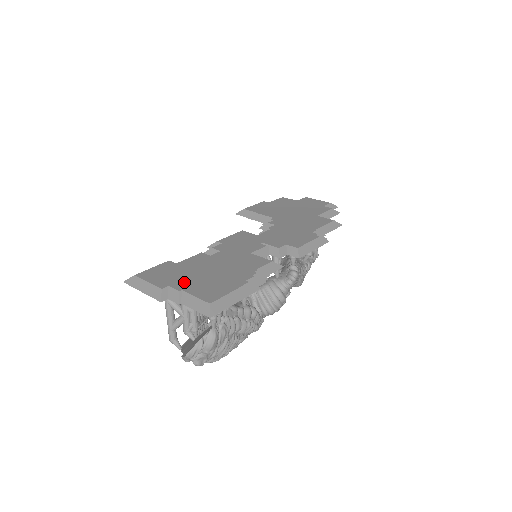
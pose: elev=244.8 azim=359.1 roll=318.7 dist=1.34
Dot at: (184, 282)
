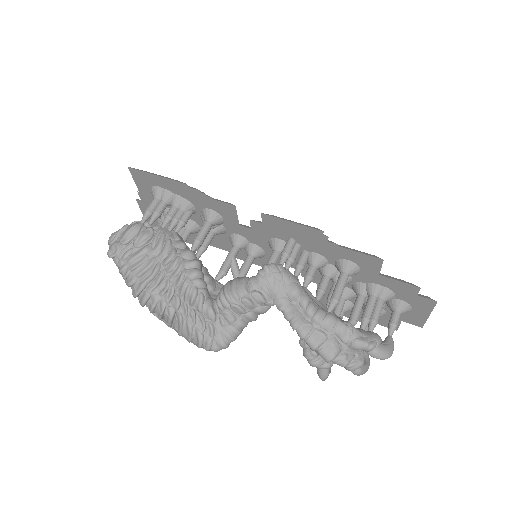
Dot at: occluded
